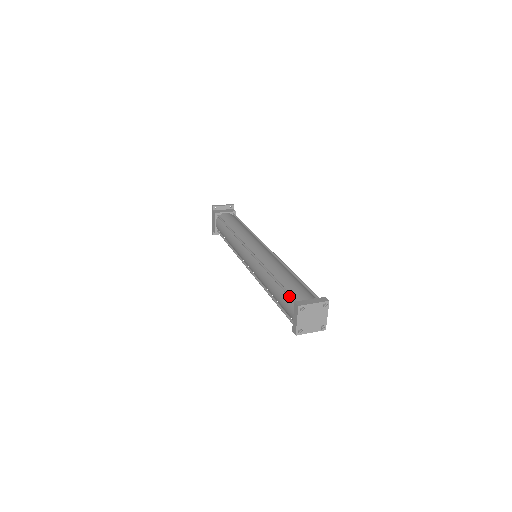
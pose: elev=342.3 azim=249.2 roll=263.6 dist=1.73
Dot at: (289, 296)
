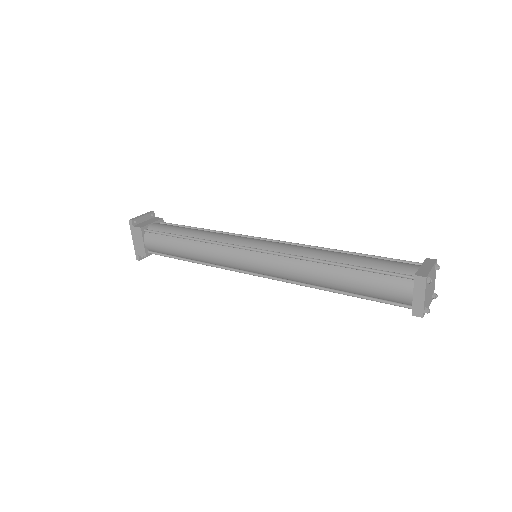
Dot at: (390, 274)
